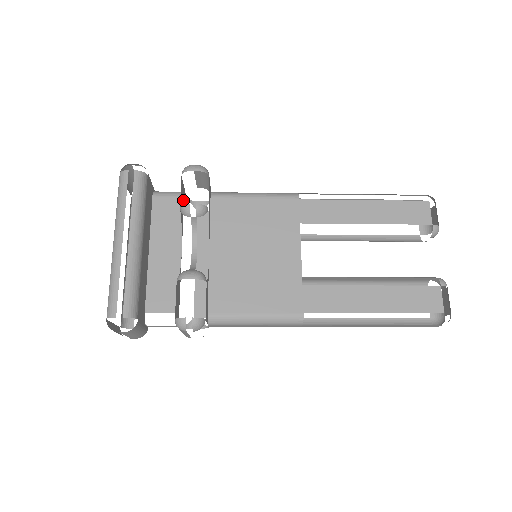
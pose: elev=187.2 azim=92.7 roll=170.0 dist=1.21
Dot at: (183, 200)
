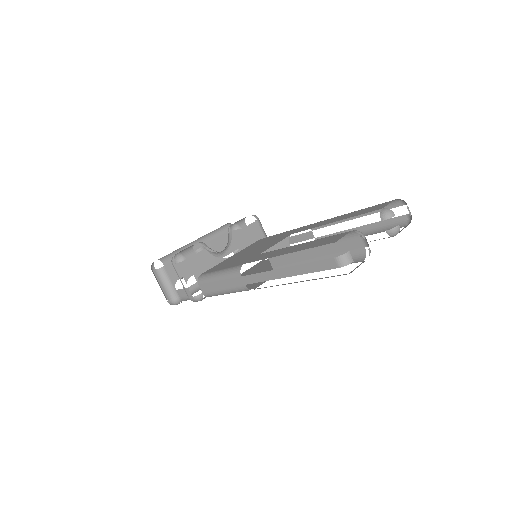
Dot at: occluded
